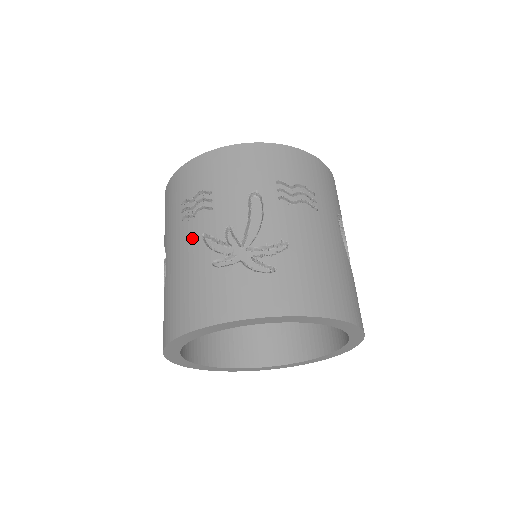
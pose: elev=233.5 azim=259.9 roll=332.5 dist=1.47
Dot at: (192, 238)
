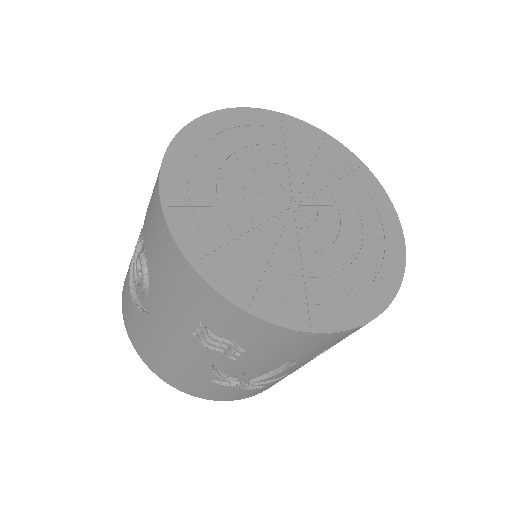
Dot at: (199, 357)
